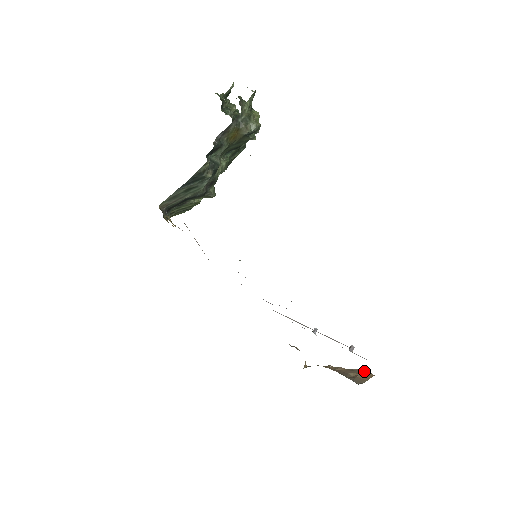
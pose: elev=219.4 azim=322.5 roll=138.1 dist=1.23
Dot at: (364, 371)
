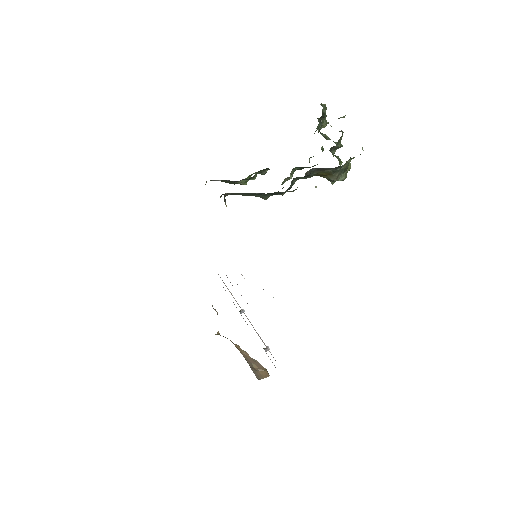
Dot at: (264, 368)
